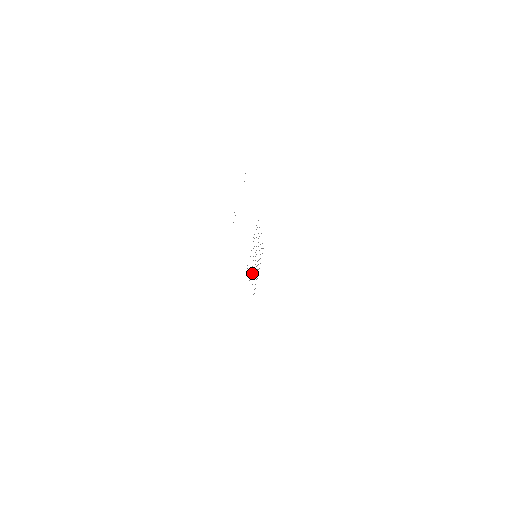
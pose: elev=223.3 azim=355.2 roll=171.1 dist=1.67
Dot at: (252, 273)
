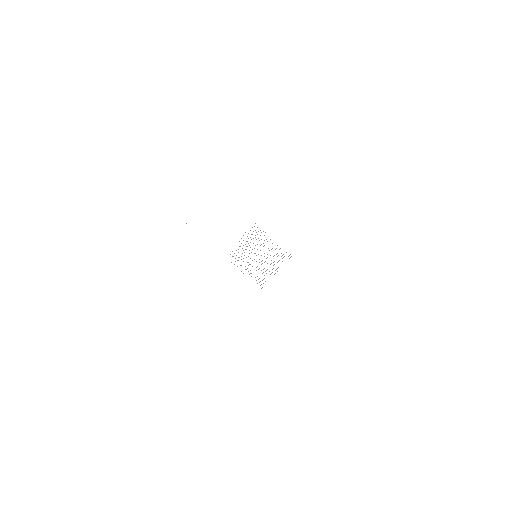
Dot at: occluded
